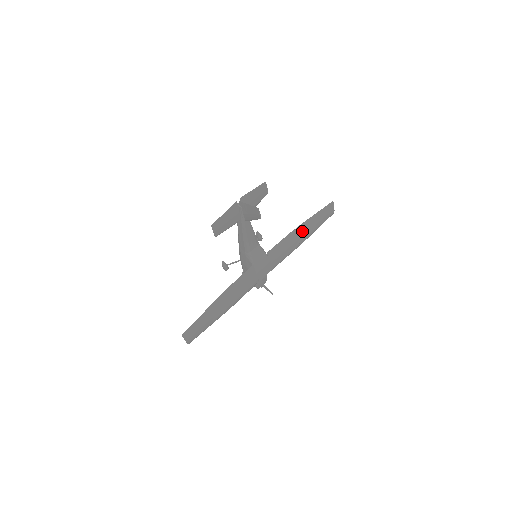
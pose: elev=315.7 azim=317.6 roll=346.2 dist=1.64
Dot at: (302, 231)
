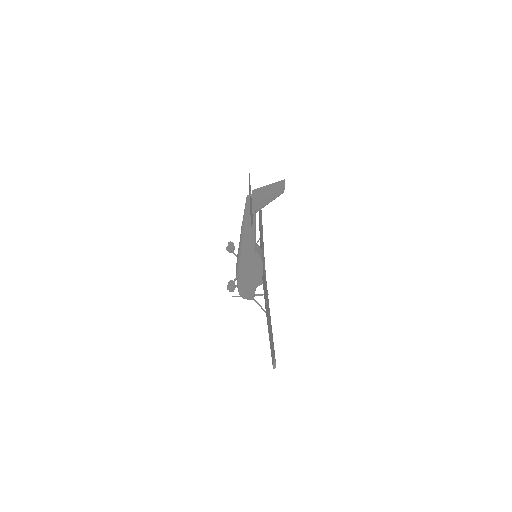
Dot at: (261, 221)
